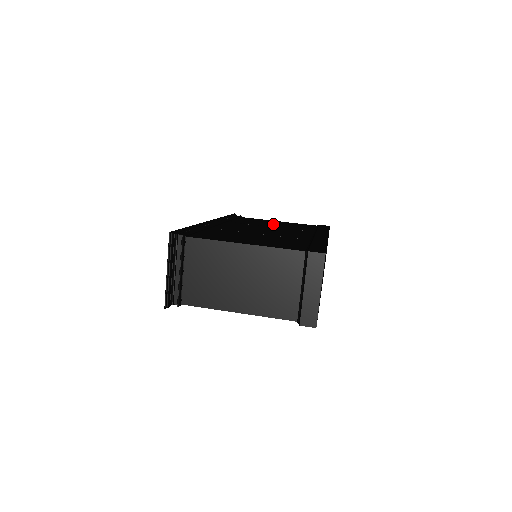
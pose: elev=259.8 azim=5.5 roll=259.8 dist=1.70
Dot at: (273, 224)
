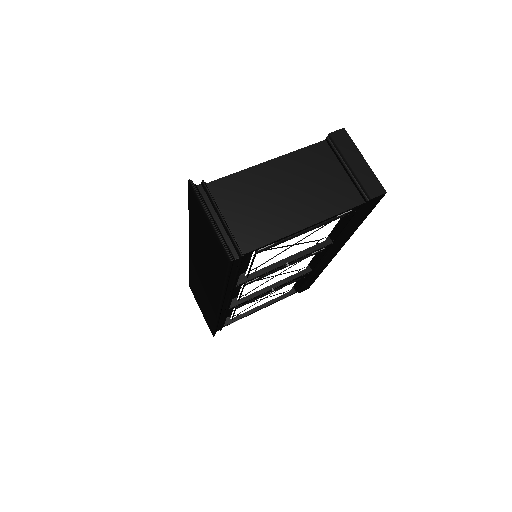
Dot at: occluded
